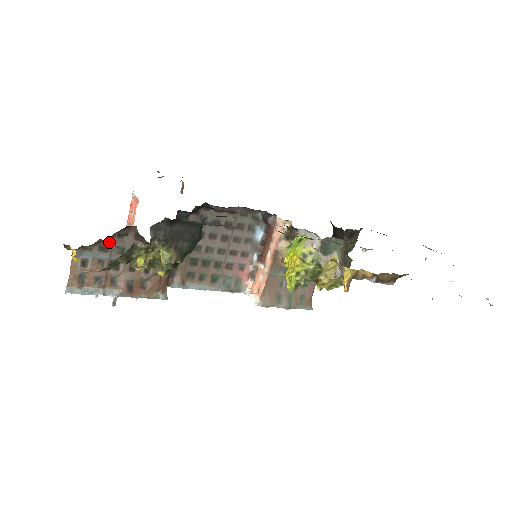
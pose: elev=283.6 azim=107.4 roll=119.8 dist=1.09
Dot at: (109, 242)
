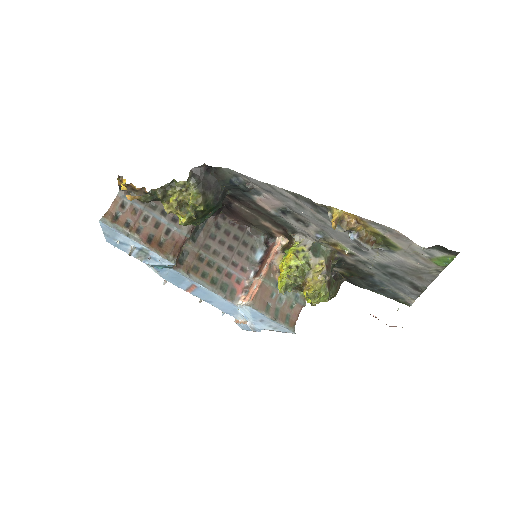
Dot at: occluded
